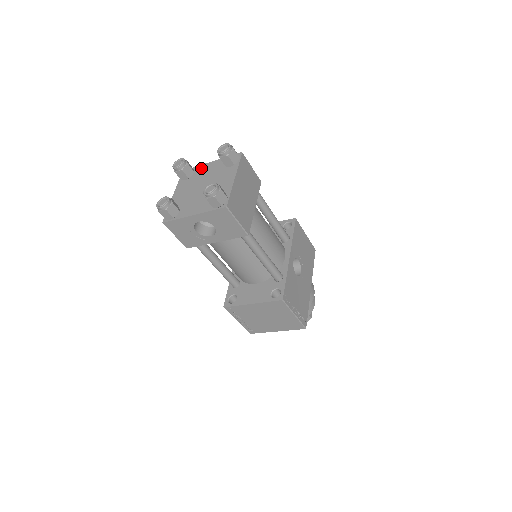
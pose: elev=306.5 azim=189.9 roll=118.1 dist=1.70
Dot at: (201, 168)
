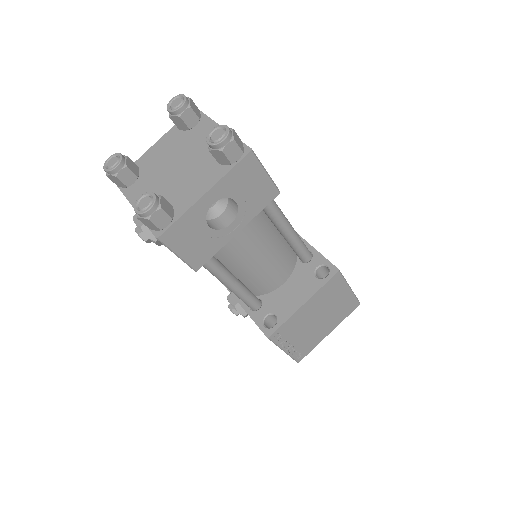
Dot at: (145, 158)
